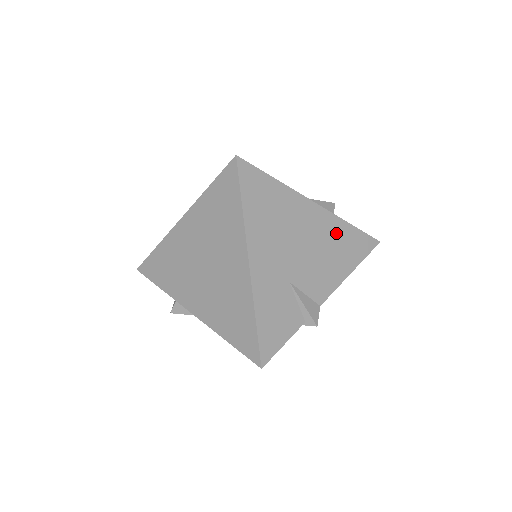
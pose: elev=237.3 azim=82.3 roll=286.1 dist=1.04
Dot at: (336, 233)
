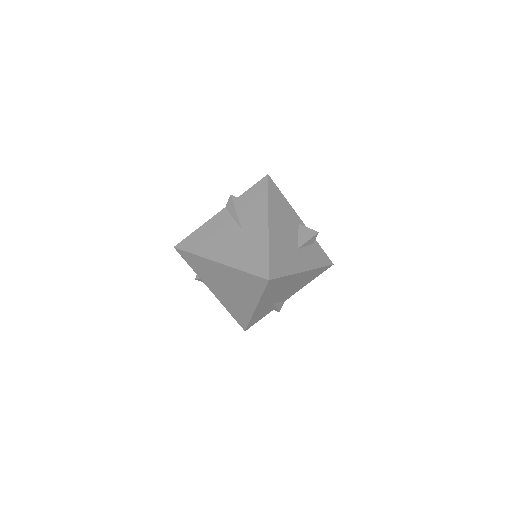
Dot at: (309, 275)
